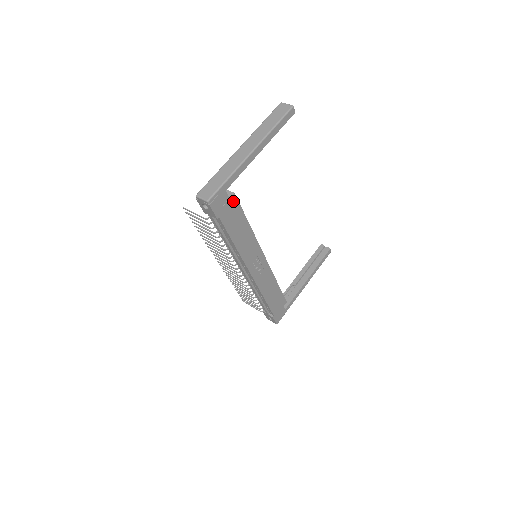
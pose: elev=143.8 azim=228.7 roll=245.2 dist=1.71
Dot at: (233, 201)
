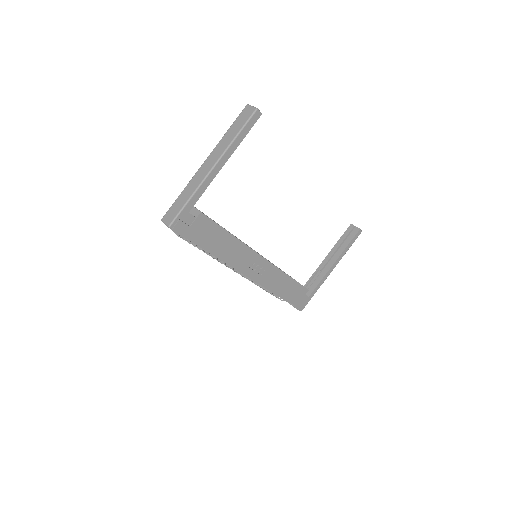
Dot at: (202, 219)
